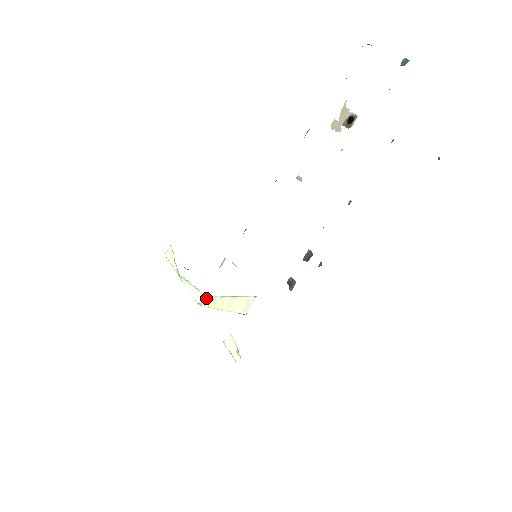
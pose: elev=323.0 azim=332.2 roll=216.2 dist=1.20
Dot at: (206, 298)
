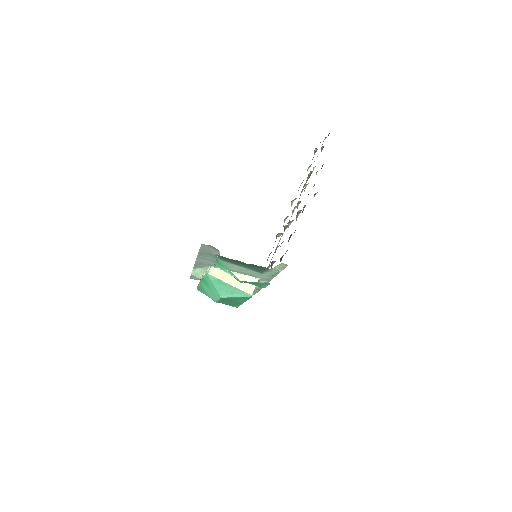
Dot at: (212, 269)
